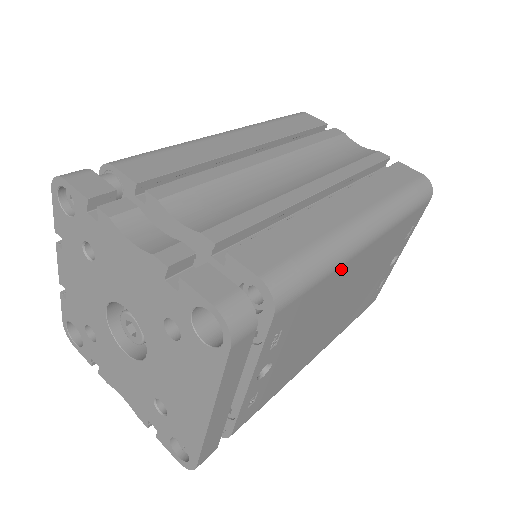
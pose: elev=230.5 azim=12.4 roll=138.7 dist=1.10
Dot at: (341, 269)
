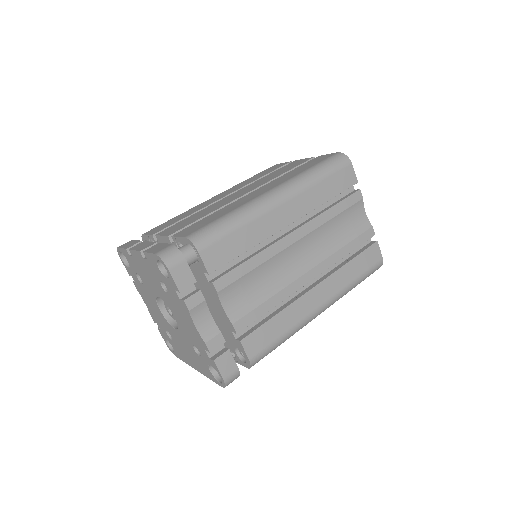
Dot at: occluded
